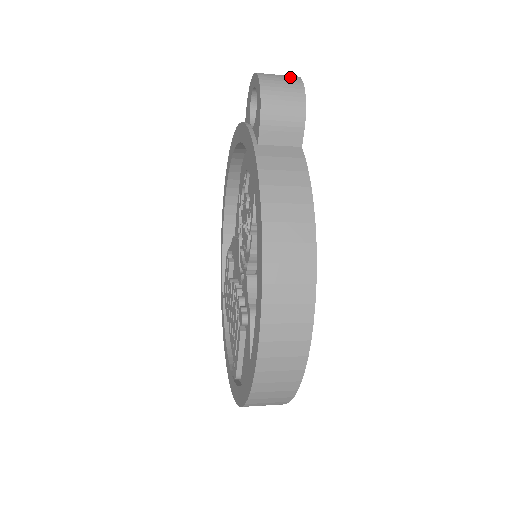
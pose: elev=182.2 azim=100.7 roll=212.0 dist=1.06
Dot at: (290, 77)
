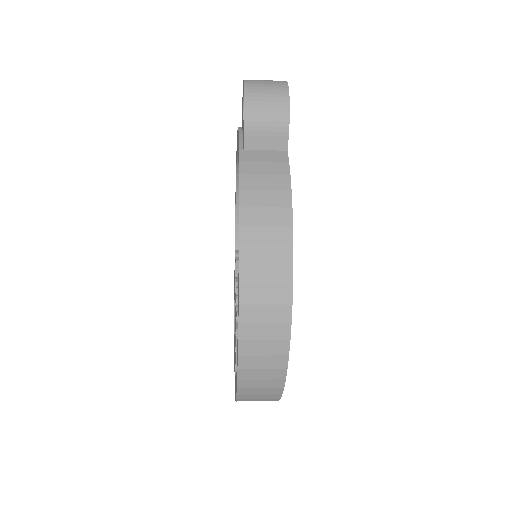
Dot at: (277, 82)
